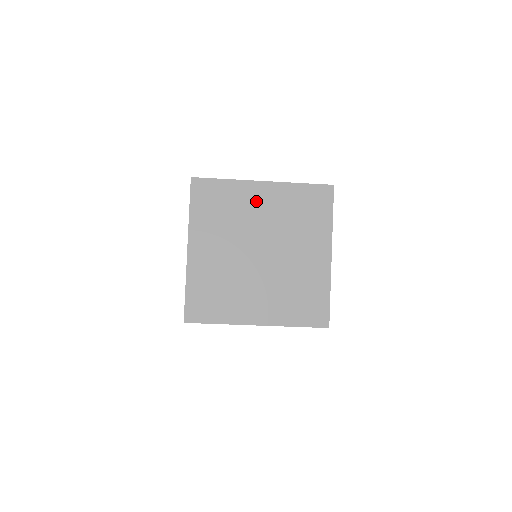
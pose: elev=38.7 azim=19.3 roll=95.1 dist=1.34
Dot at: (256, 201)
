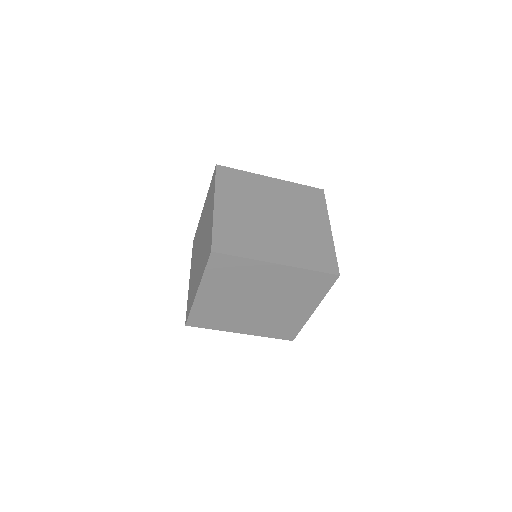
Dot at: (268, 187)
